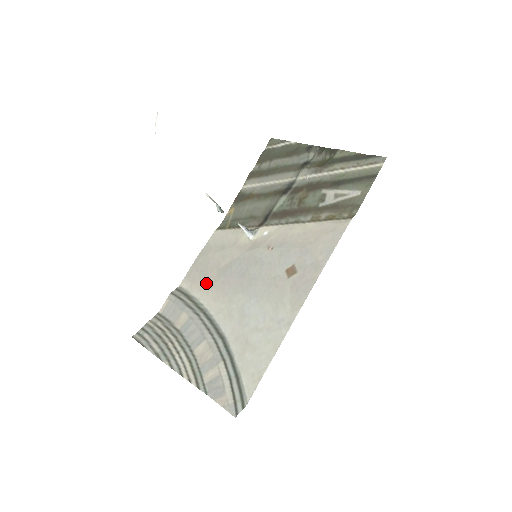
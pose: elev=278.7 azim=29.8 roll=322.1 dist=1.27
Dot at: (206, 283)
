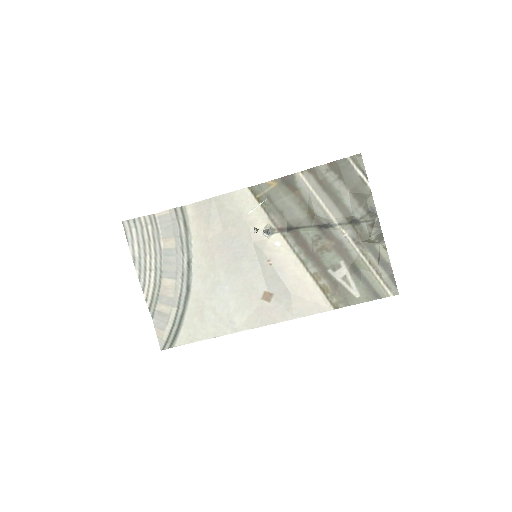
Dot at: (206, 231)
